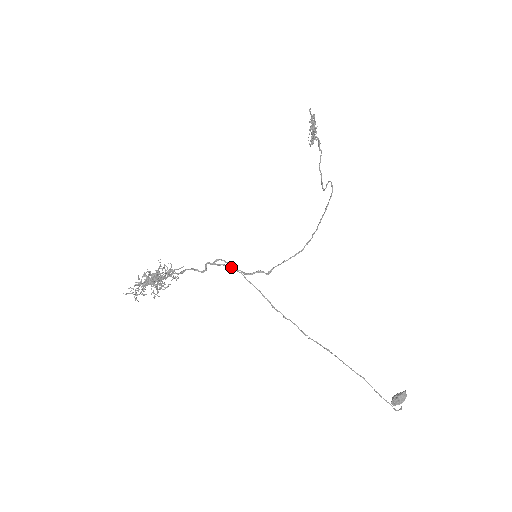
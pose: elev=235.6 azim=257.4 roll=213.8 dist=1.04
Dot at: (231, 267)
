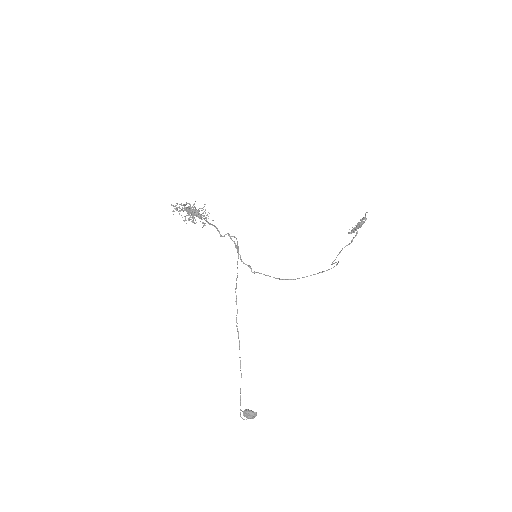
Dot at: (237, 248)
